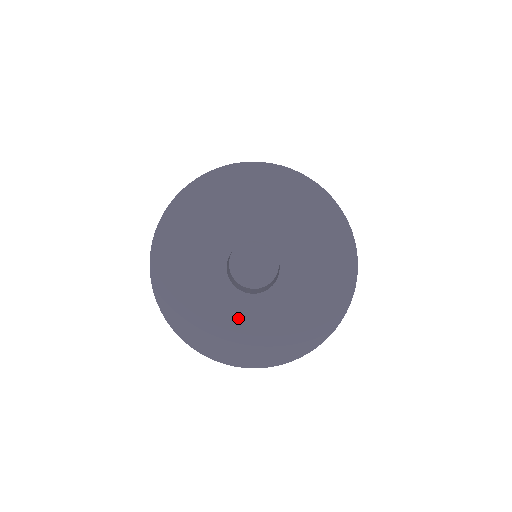
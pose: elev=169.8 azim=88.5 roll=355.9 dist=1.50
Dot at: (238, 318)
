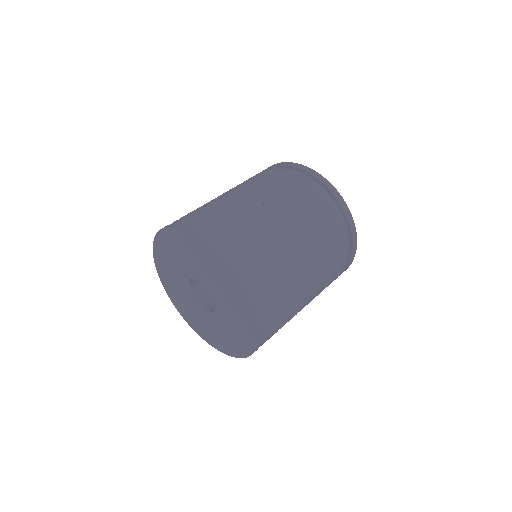
Dot at: (200, 317)
